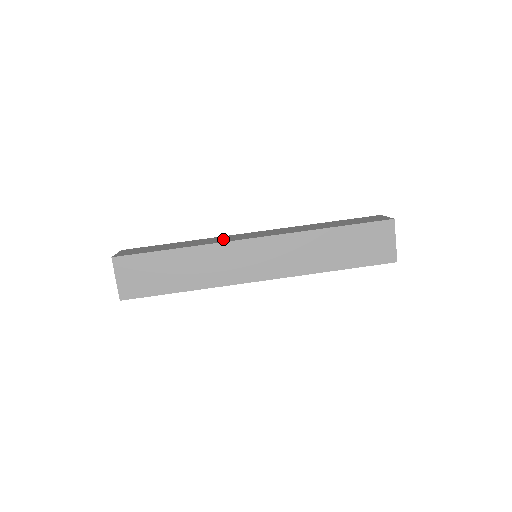
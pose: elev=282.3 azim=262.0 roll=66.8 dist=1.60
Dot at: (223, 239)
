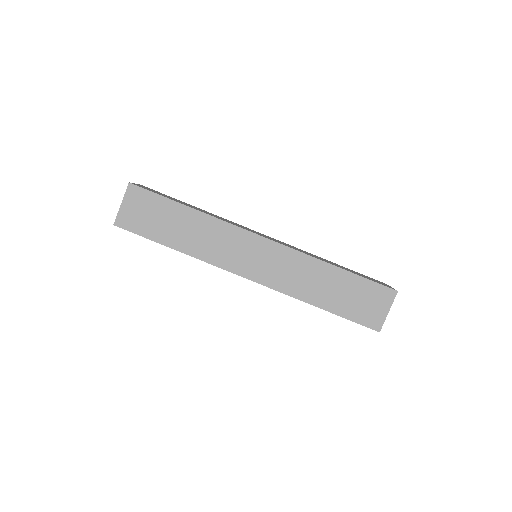
Dot at: (236, 224)
